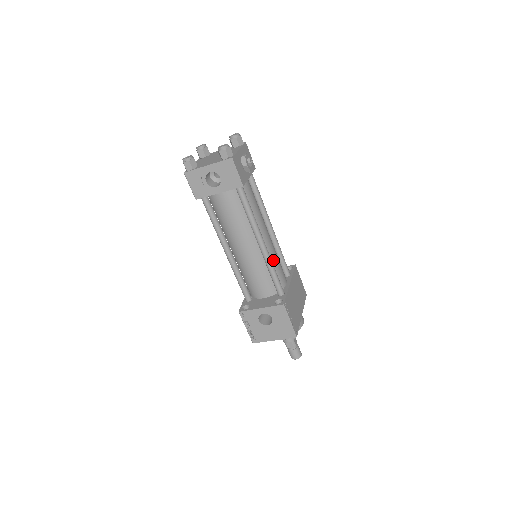
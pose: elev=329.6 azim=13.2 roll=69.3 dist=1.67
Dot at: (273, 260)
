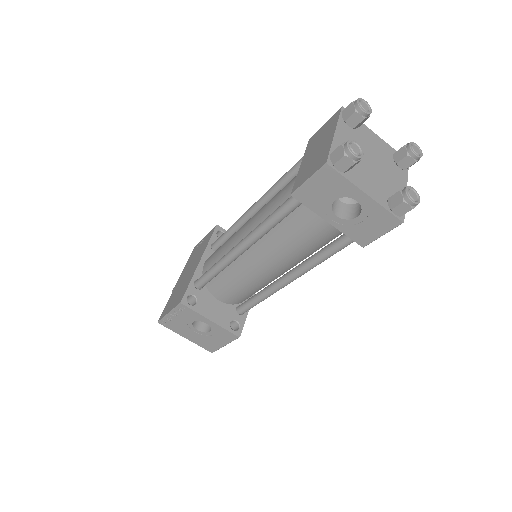
Dot at: occluded
